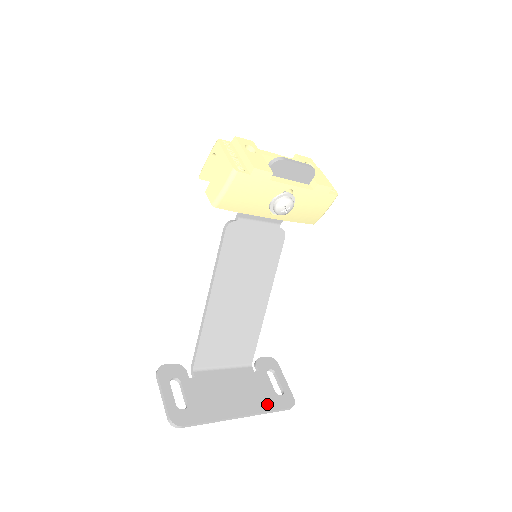
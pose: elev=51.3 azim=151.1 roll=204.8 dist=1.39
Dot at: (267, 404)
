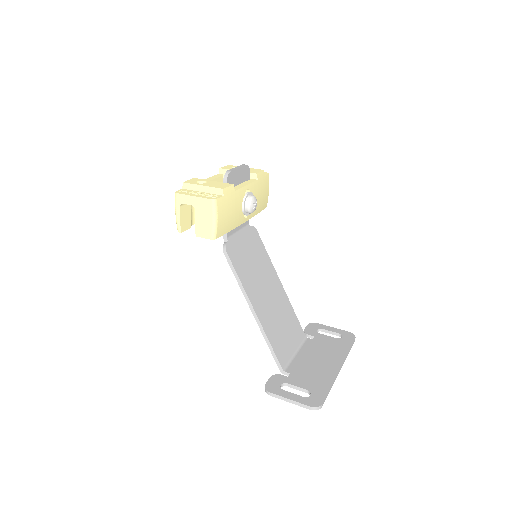
Dot at: (343, 348)
